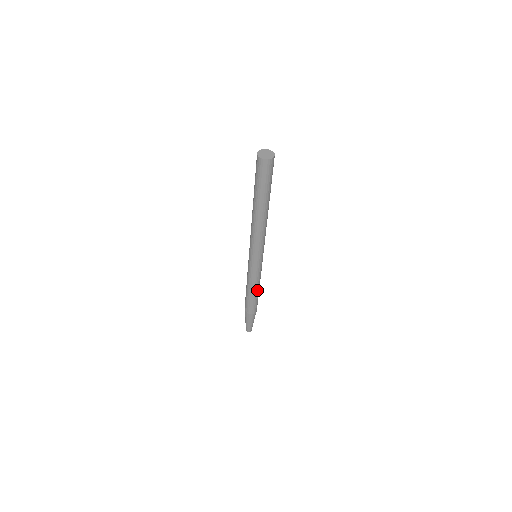
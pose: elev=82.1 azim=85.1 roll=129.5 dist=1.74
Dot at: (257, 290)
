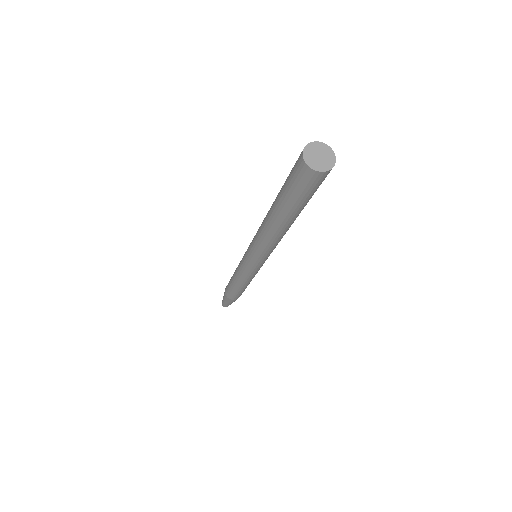
Dot at: (247, 285)
